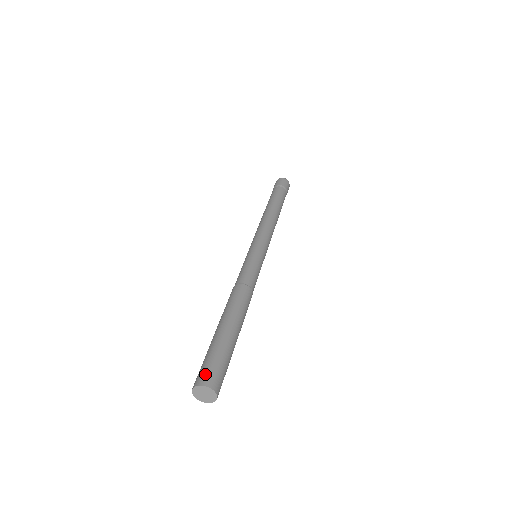
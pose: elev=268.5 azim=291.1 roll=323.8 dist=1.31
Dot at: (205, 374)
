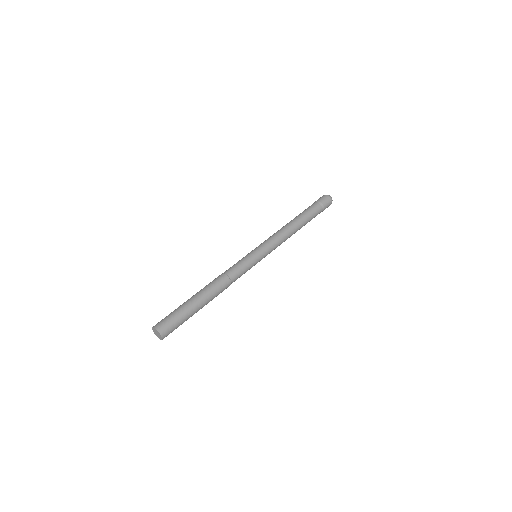
Dot at: (160, 322)
